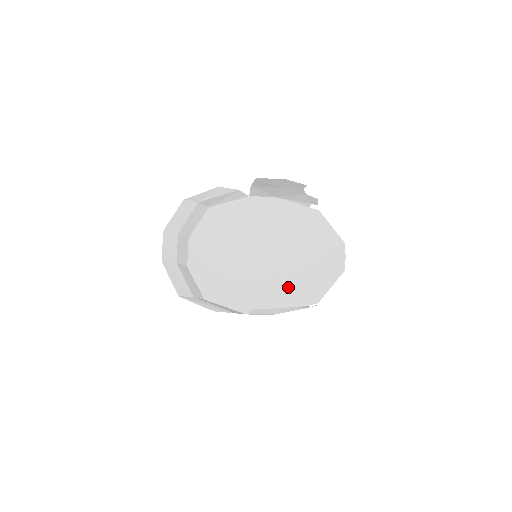
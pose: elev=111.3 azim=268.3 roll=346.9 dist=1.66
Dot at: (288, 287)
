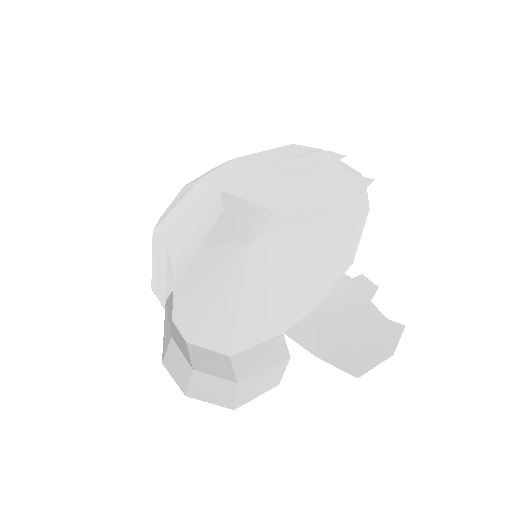
Dot at: (308, 264)
